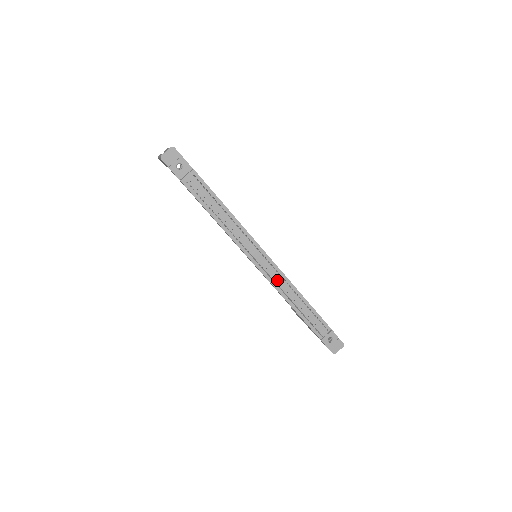
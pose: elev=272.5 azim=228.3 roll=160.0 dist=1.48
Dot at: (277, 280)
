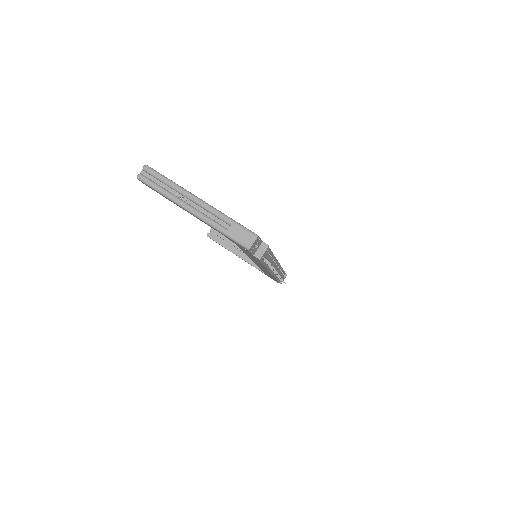
Dot at: (278, 272)
